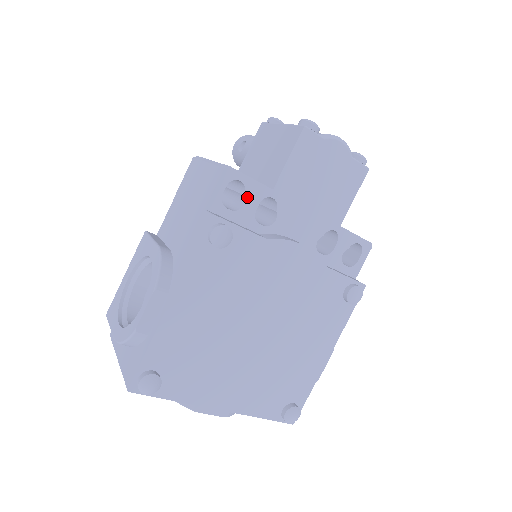
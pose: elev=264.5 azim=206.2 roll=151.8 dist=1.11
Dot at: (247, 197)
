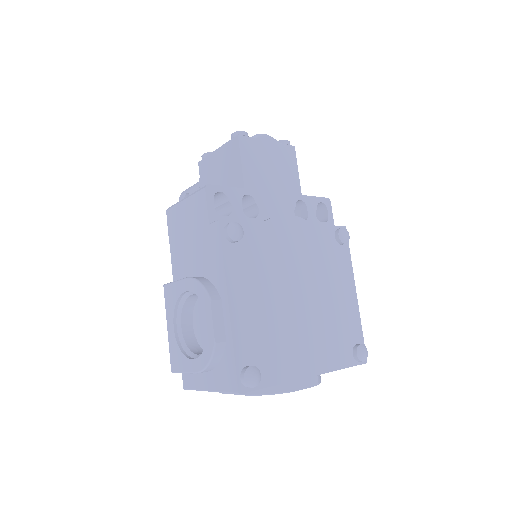
Dot at: (231, 202)
